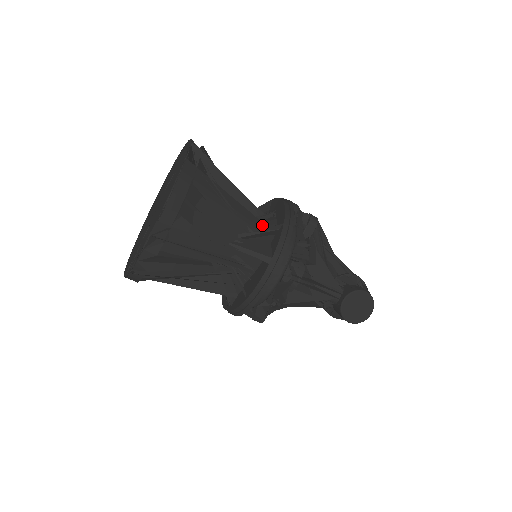
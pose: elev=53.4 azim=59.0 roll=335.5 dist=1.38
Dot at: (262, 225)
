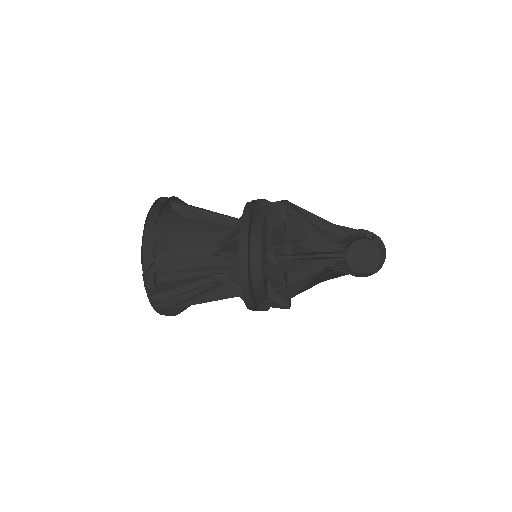
Dot at: occluded
